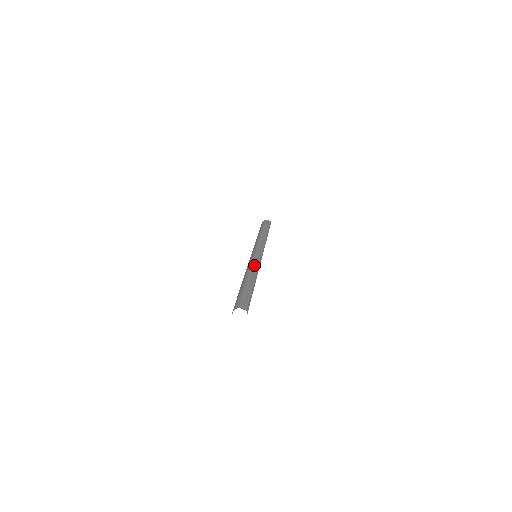
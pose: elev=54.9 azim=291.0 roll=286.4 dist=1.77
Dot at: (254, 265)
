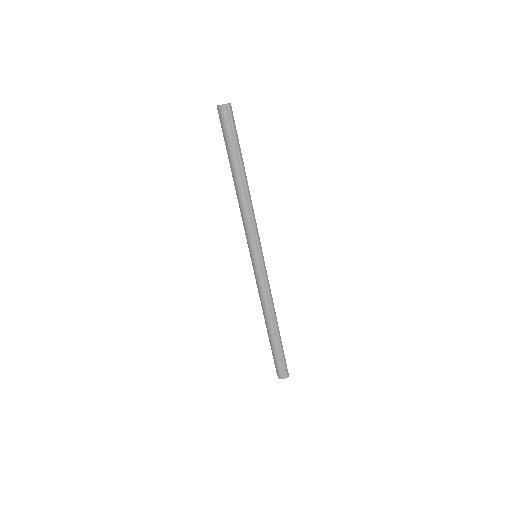
Dot at: (265, 295)
